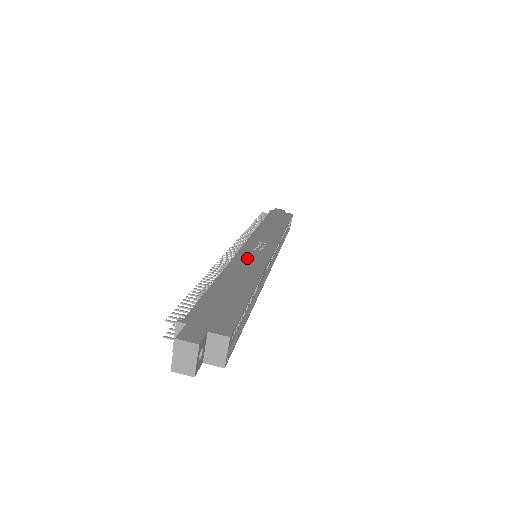
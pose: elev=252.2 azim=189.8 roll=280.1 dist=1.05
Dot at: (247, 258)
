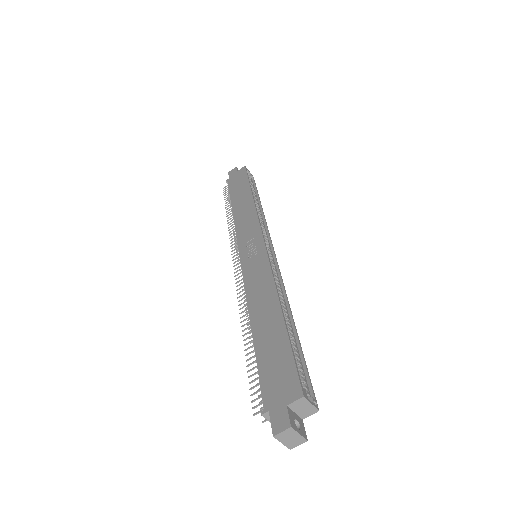
Dot at: (253, 277)
